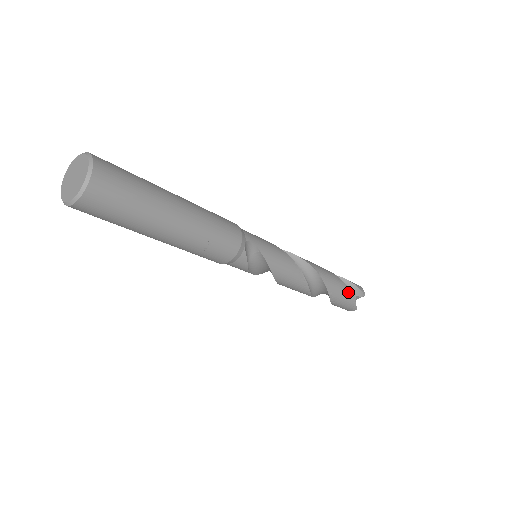
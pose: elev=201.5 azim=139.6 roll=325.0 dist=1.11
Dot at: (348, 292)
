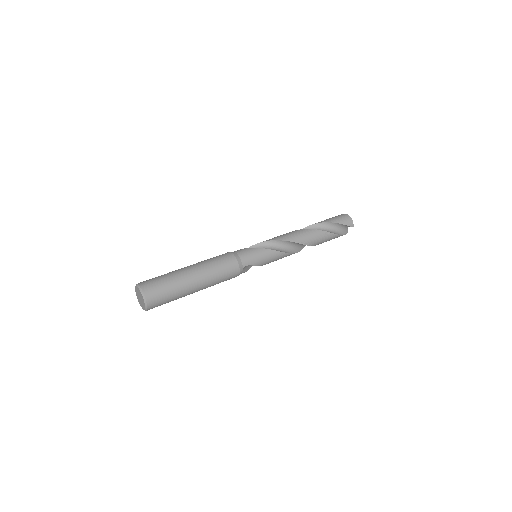
Dot at: (335, 236)
